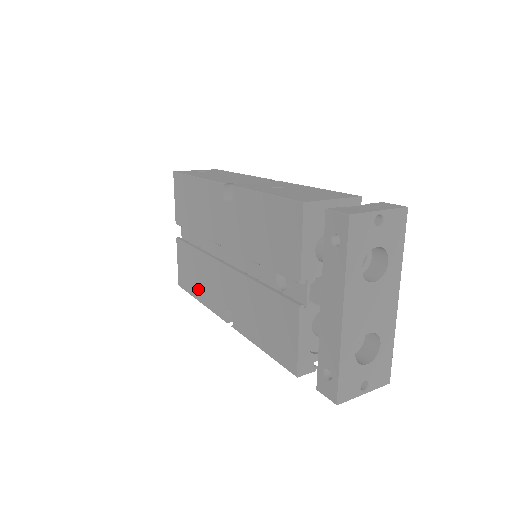
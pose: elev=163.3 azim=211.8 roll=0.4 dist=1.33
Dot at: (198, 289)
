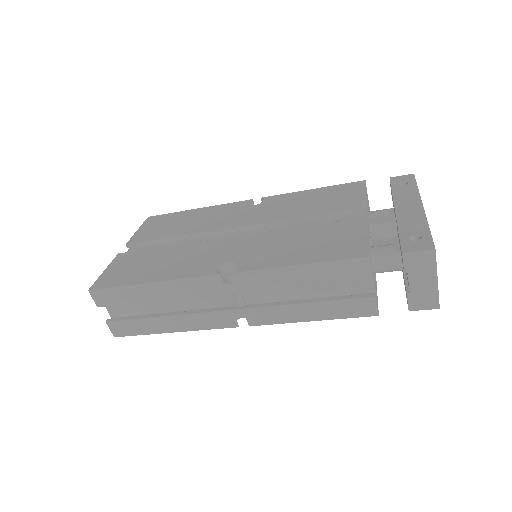
Dot at: (153, 273)
